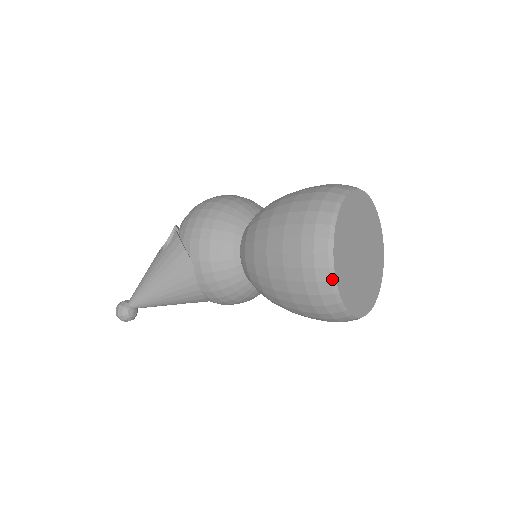
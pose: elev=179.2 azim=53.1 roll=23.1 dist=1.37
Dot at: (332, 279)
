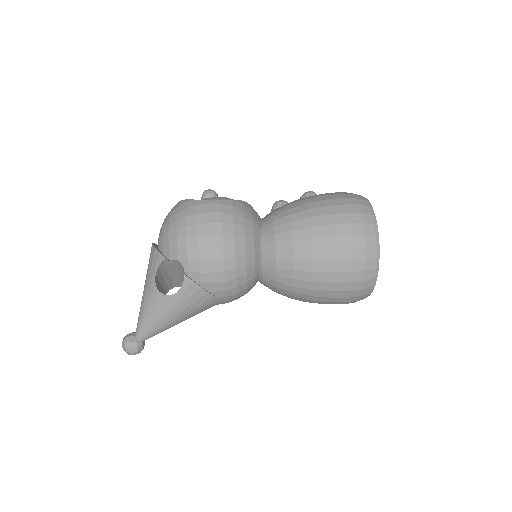
Dot at: occluded
